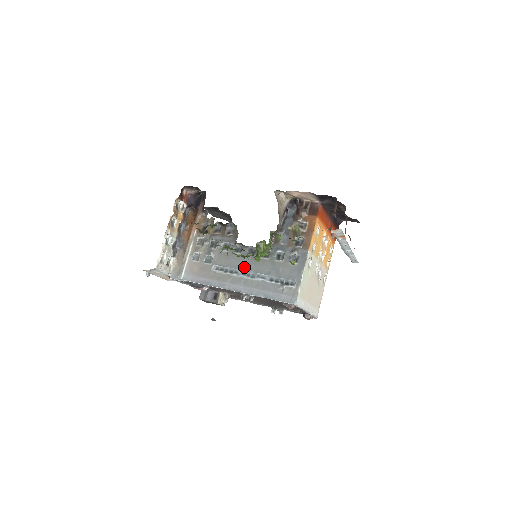
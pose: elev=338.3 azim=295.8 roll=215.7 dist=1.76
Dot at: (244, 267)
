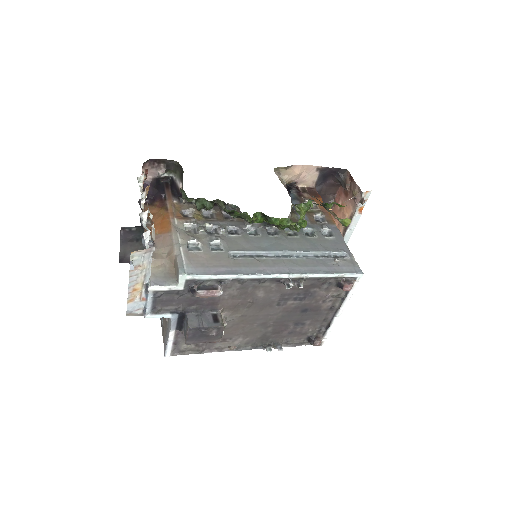
Dot at: (274, 248)
